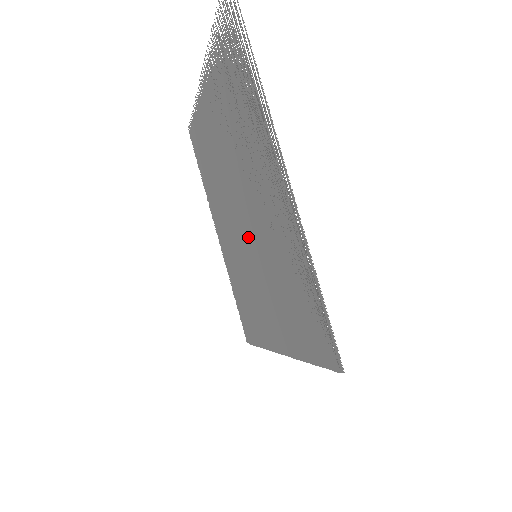
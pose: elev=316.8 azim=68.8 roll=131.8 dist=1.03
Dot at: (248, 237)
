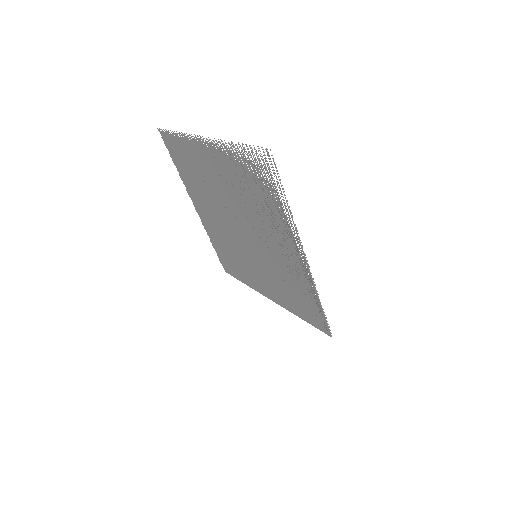
Dot at: (248, 244)
